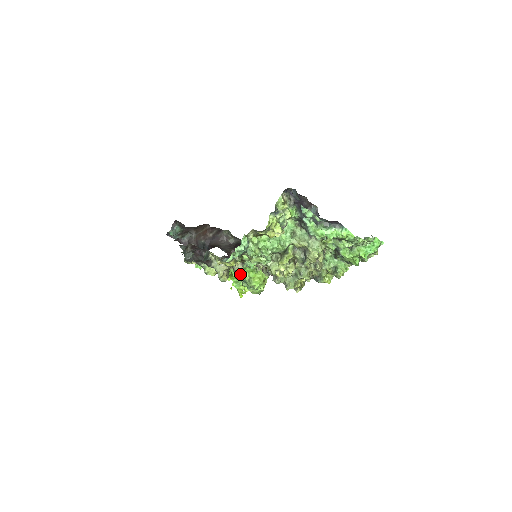
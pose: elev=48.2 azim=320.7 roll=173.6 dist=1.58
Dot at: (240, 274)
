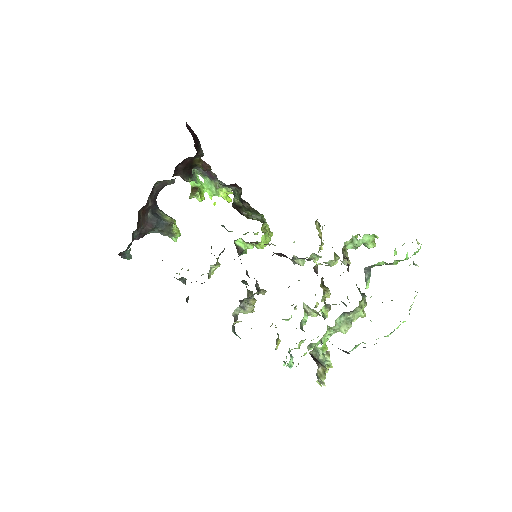
Dot at: occluded
